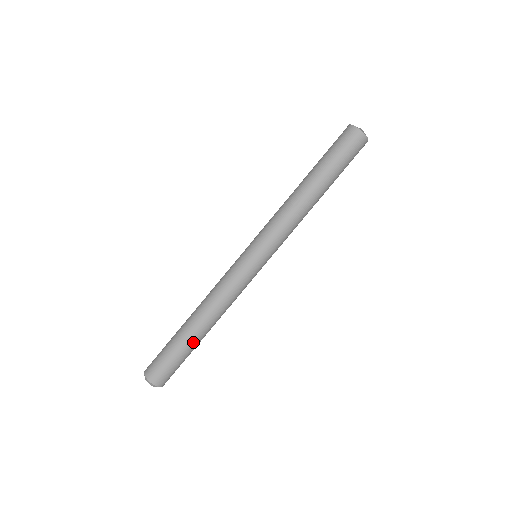
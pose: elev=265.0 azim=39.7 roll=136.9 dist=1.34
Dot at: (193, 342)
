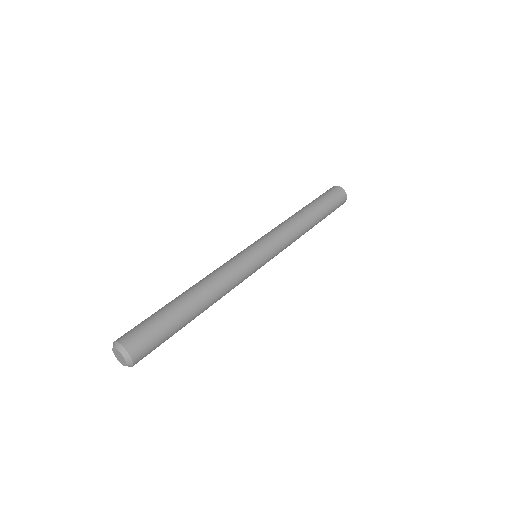
Dot at: (186, 316)
